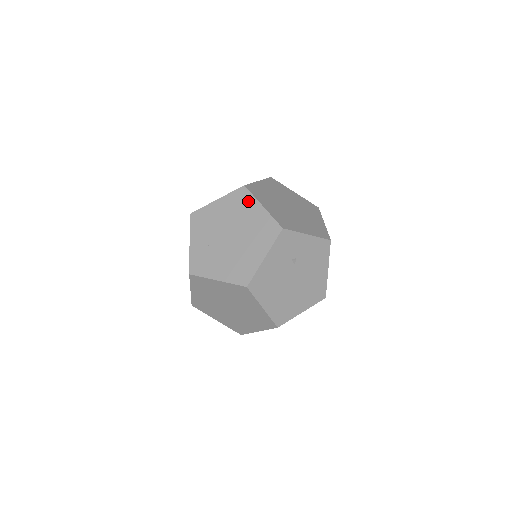
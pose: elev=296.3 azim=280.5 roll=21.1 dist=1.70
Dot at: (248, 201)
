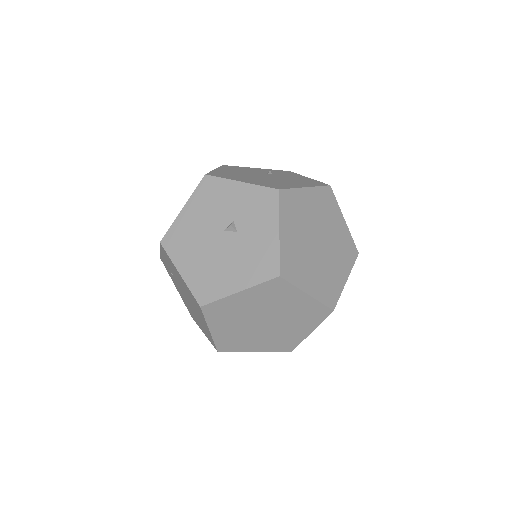
Dot at: (200, 313)
